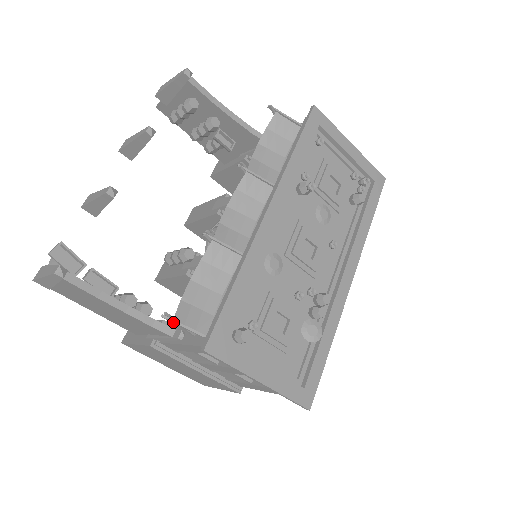
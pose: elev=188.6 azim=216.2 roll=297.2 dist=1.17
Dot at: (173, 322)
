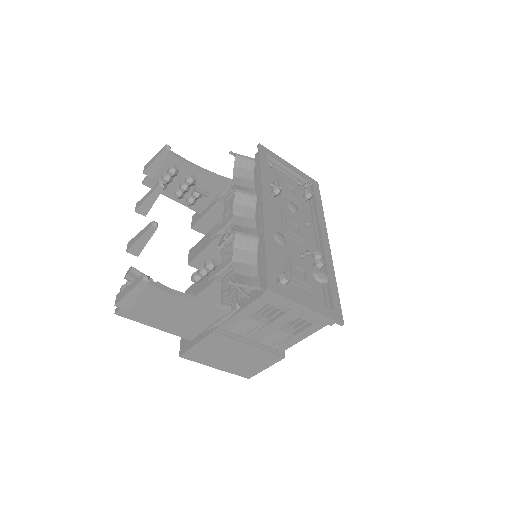
Dot at: (236, 285)
